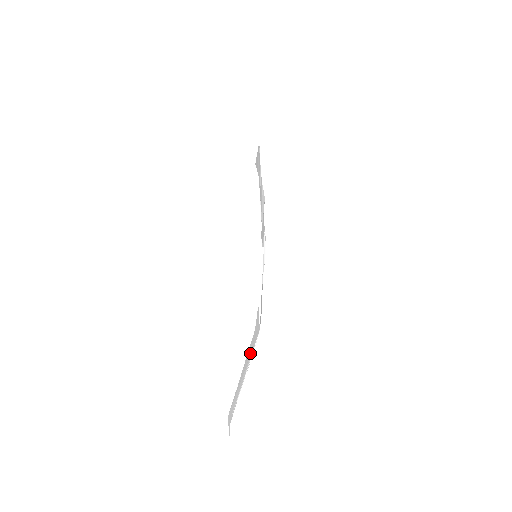
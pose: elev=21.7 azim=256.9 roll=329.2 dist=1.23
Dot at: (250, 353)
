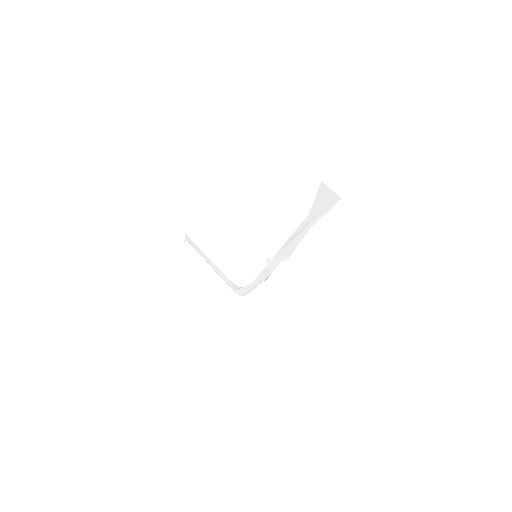
Dot at: (221, 276)
